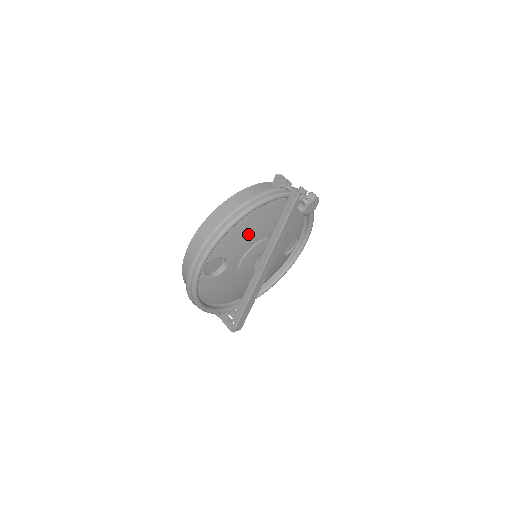
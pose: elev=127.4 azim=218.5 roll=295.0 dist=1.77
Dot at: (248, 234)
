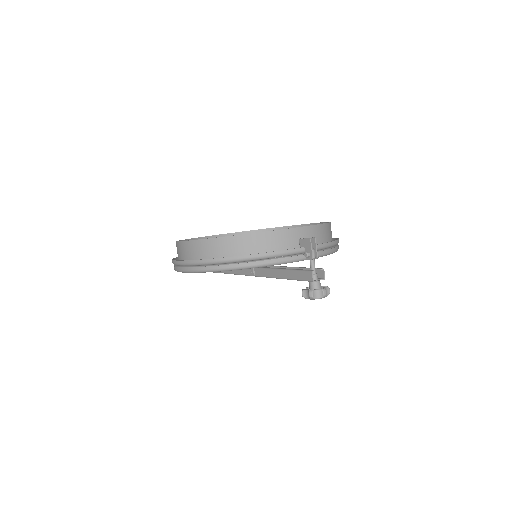
Dot at: occluded
